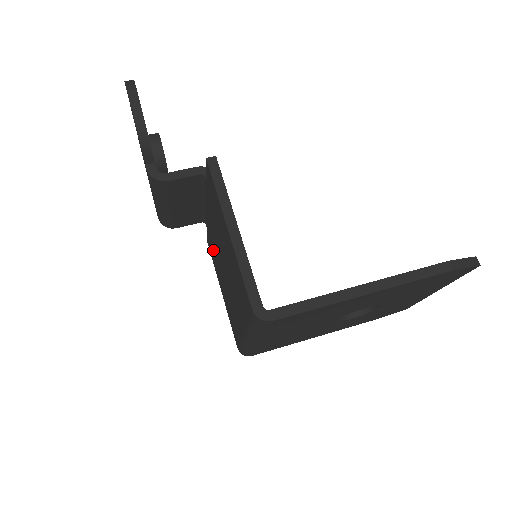
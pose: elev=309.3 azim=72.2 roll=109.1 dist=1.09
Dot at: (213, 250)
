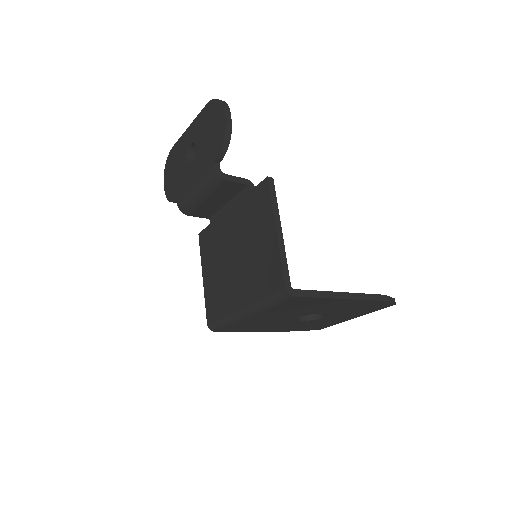
Dot at: (213, 242)
